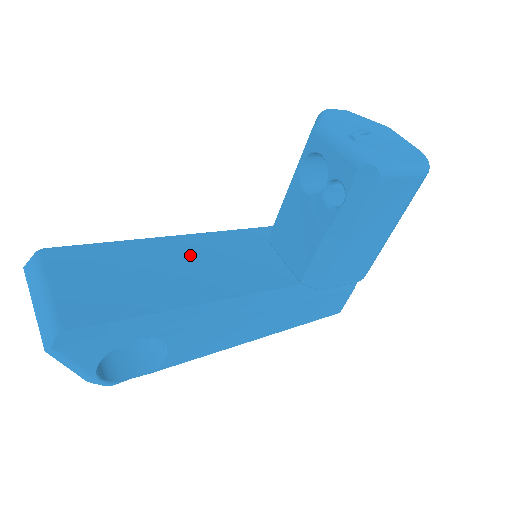
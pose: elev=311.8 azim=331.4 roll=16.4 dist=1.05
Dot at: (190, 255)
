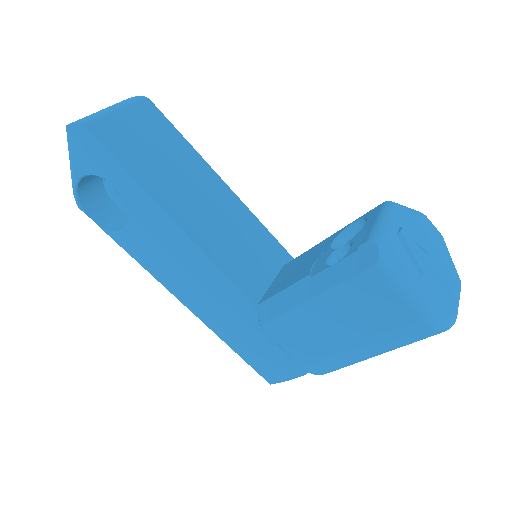
Dot at: (219, 204)
